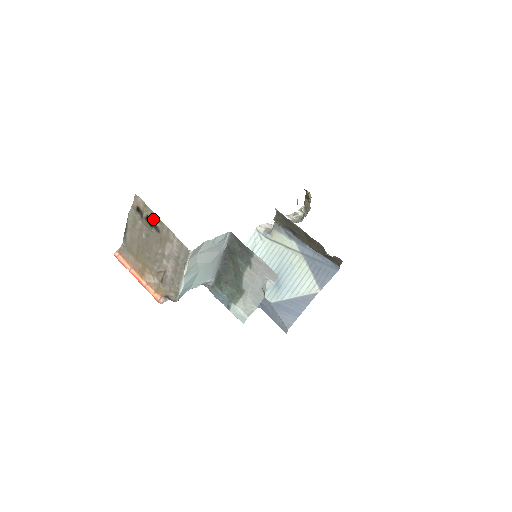
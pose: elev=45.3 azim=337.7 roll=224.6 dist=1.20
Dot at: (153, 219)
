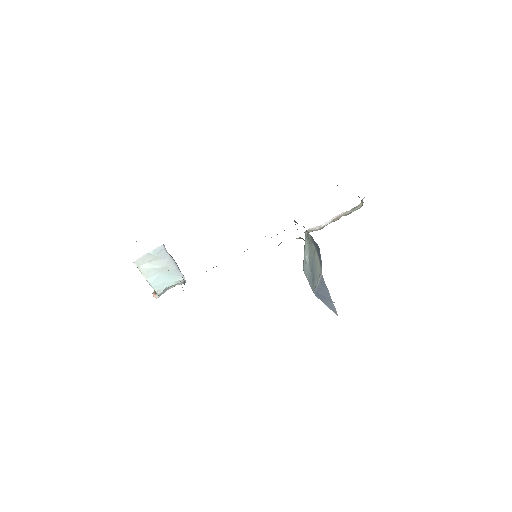
Dot at: occluded
